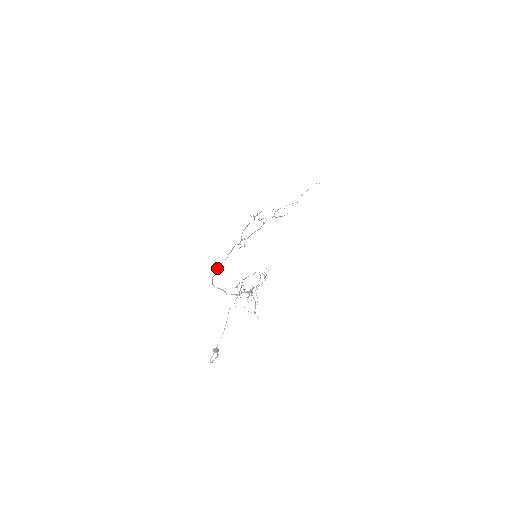
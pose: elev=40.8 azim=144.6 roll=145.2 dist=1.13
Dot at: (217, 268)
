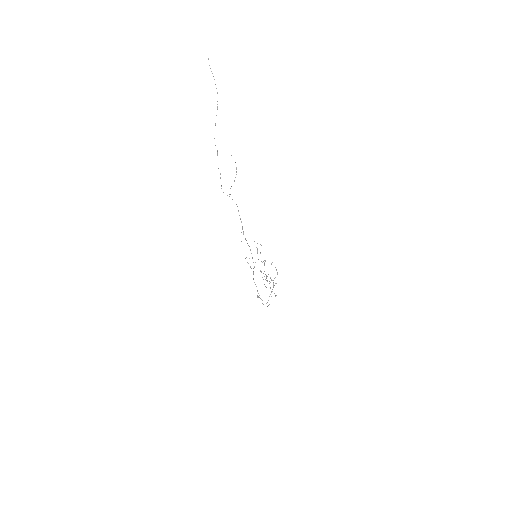
Dot at: occluded
